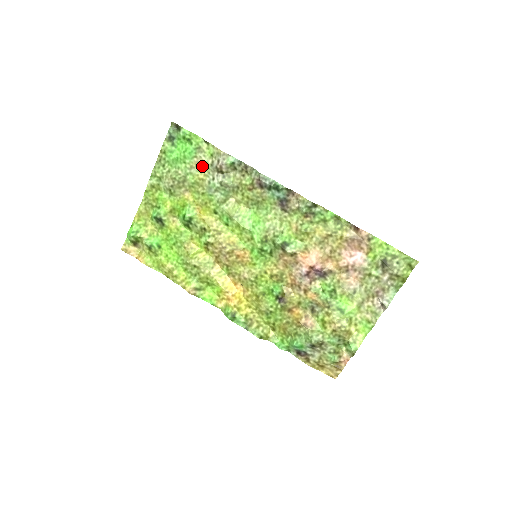
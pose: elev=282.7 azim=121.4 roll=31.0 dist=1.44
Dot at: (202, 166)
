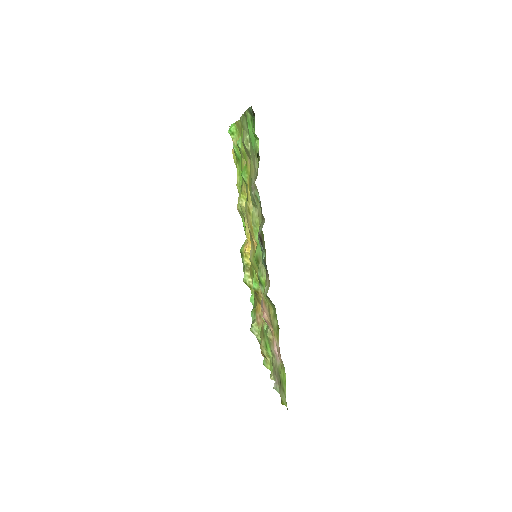
Dot at: (255, 165)
